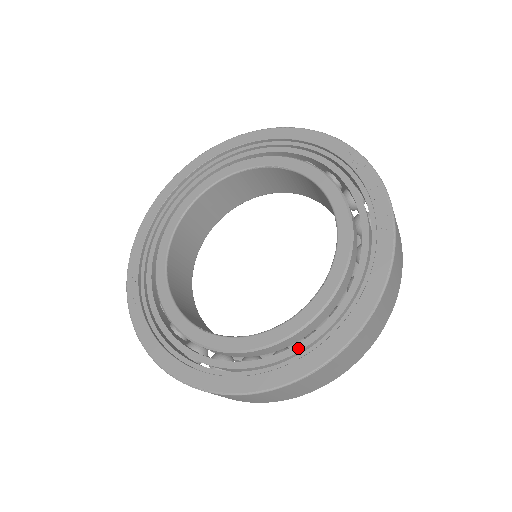
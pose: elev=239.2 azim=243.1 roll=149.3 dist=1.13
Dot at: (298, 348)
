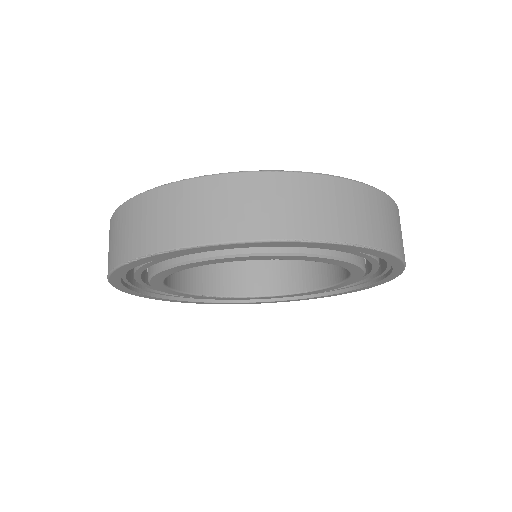
Dot at: occluded
